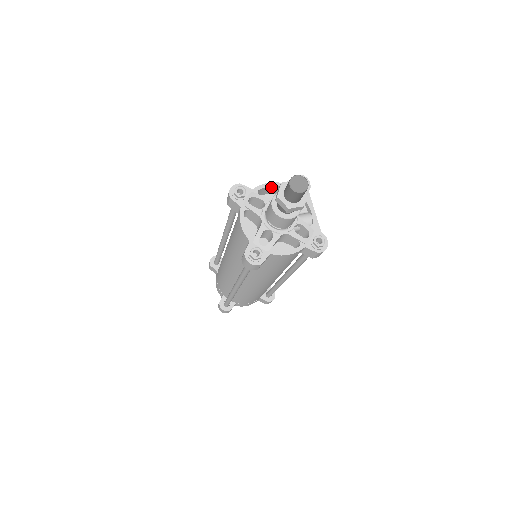
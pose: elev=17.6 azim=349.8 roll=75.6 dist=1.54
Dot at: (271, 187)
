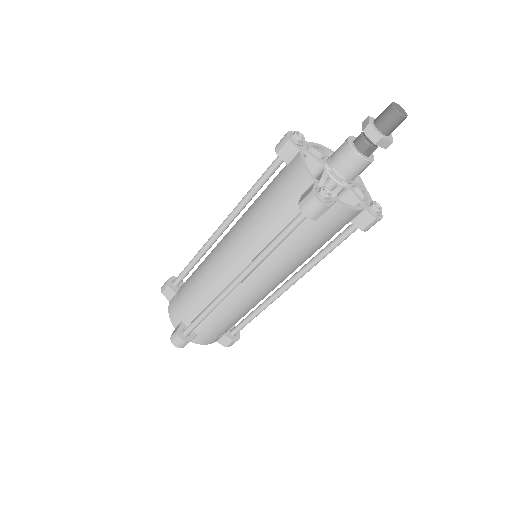
Dot at: (321, 150)
